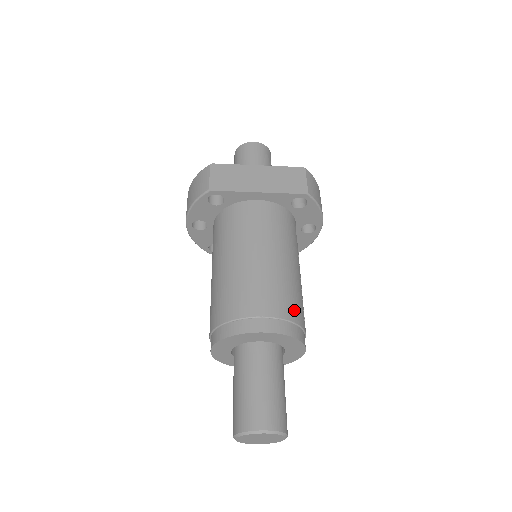
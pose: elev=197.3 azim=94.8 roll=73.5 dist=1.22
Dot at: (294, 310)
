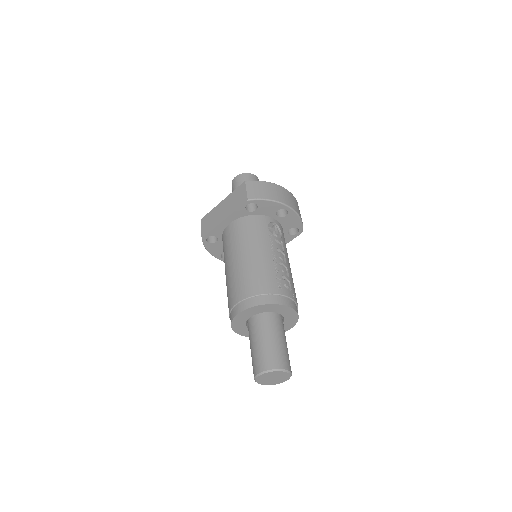
Dot at: (260, 286)
